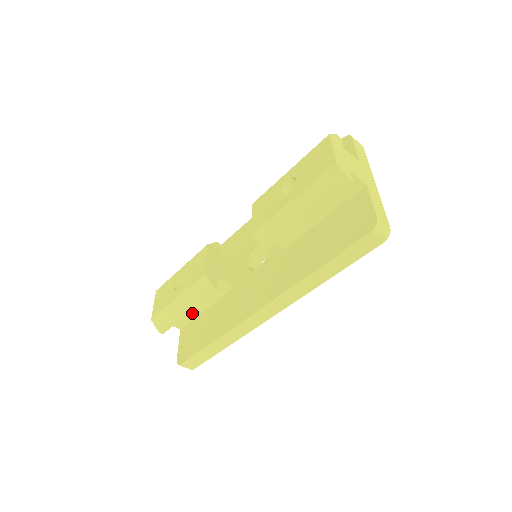
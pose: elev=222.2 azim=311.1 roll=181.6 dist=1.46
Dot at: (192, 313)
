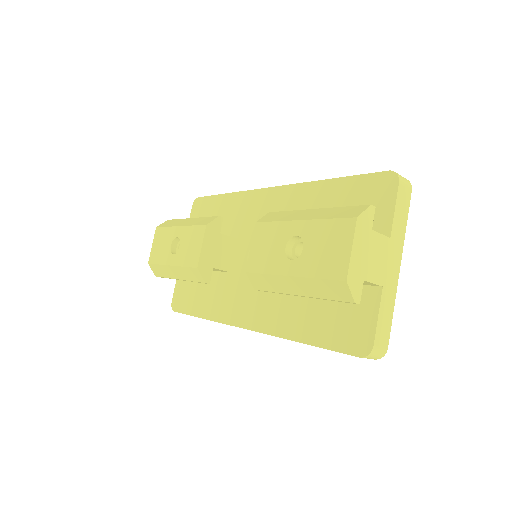
Dot at: occluded
